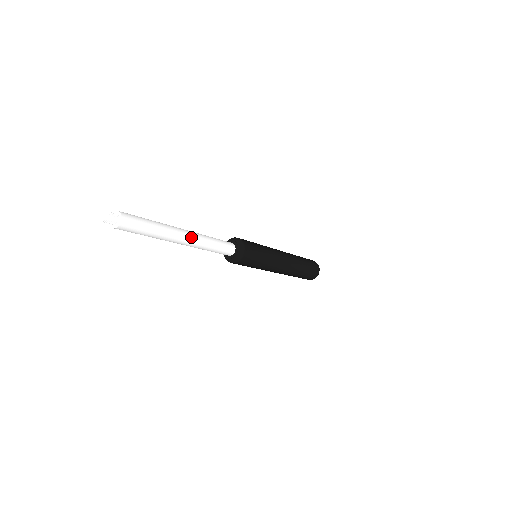
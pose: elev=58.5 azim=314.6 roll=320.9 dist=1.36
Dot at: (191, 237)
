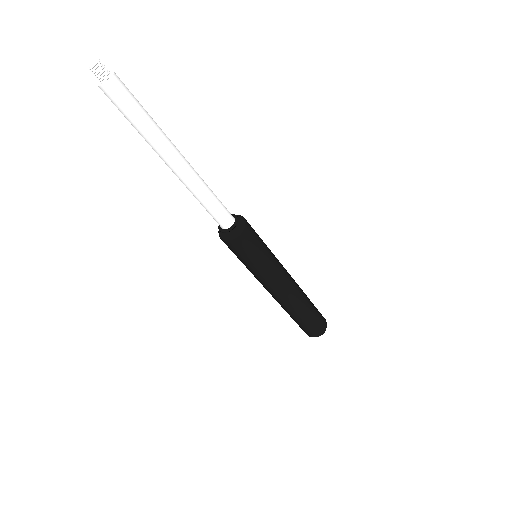
Dot at: (187, 161)
